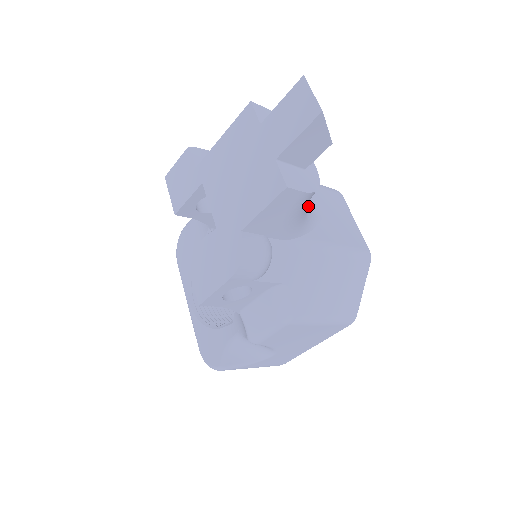
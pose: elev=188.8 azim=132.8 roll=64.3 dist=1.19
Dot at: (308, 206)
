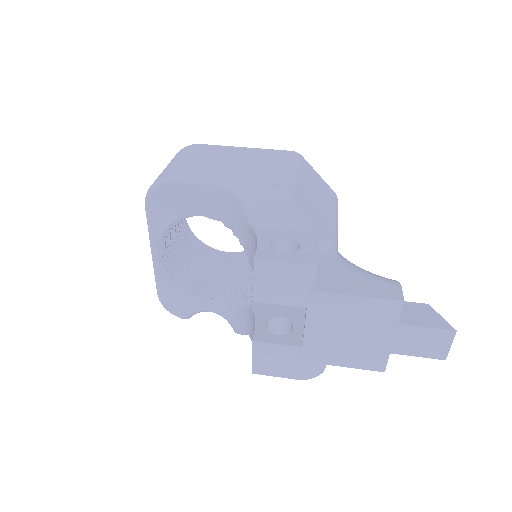
Dot at: occluded
